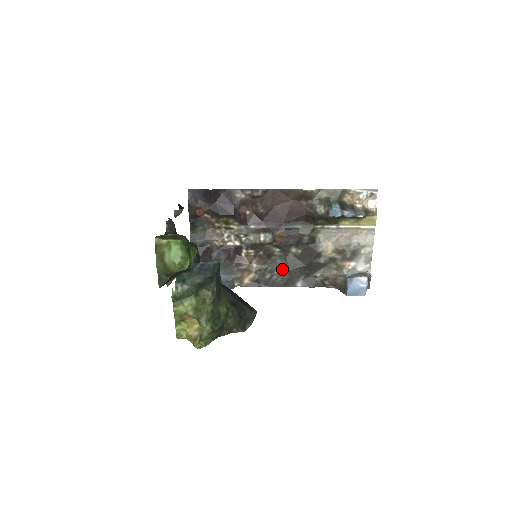
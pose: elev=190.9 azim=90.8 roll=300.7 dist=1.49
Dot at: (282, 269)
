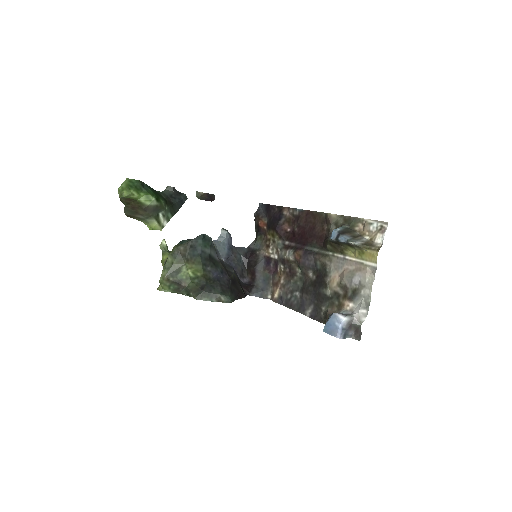
Dot at: (299, 292)
